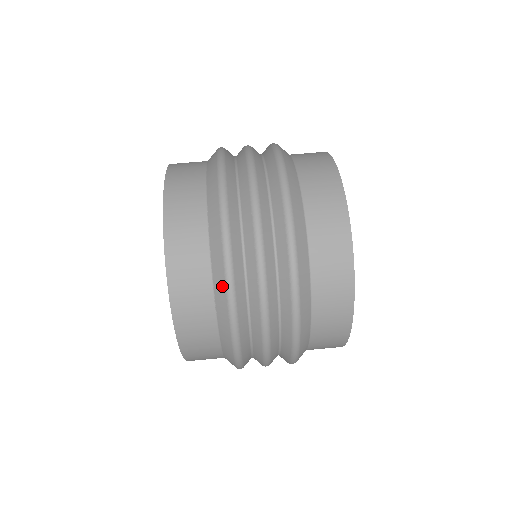
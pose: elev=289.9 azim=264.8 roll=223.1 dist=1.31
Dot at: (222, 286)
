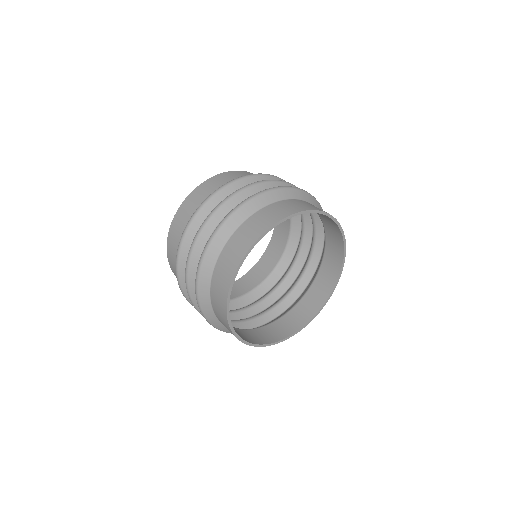
Dot at: occluded
